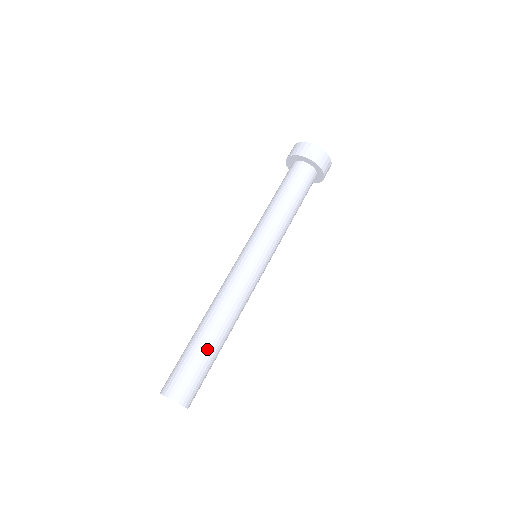
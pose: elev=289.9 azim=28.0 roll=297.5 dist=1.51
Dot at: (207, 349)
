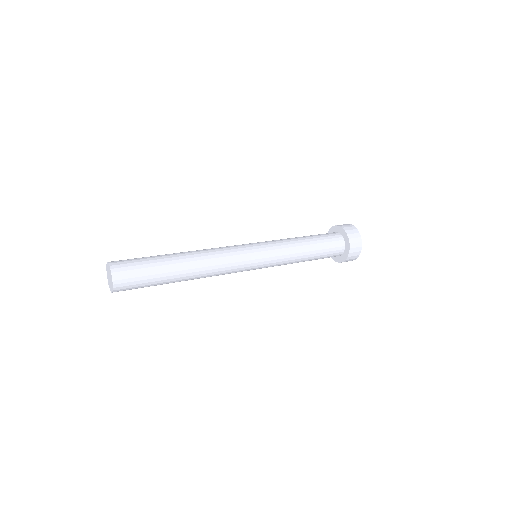
Dot at: (163, 256)
